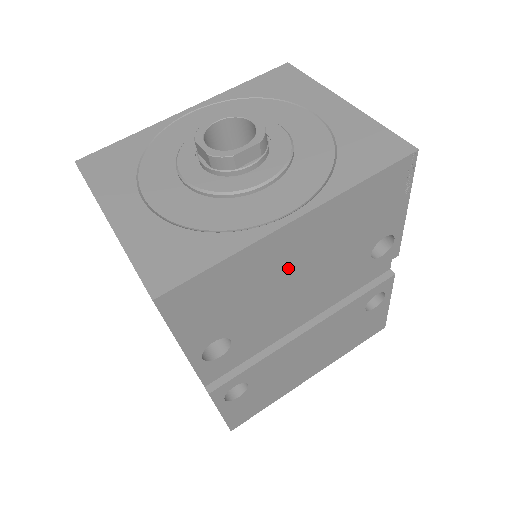
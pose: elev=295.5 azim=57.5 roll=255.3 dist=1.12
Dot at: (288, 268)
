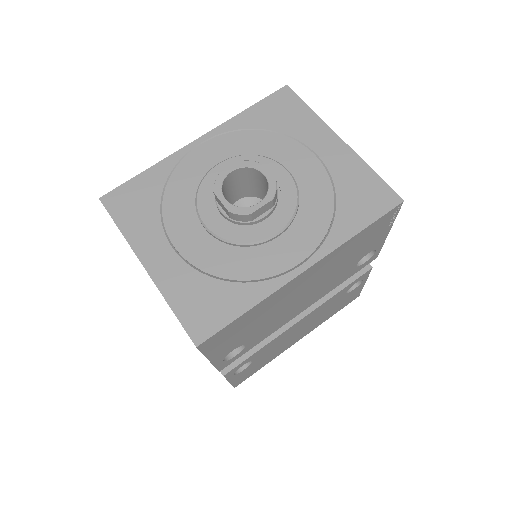
Dot at: (294, 296)
